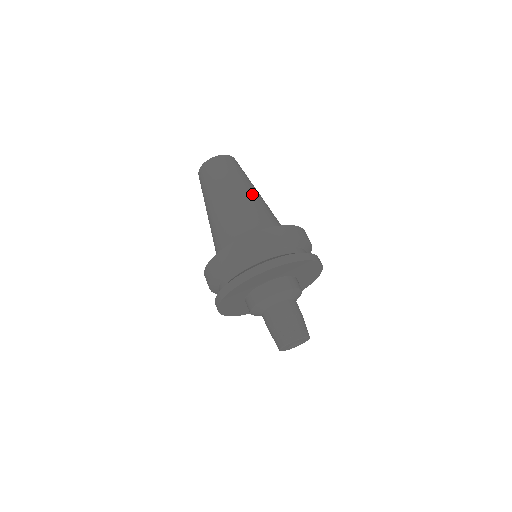
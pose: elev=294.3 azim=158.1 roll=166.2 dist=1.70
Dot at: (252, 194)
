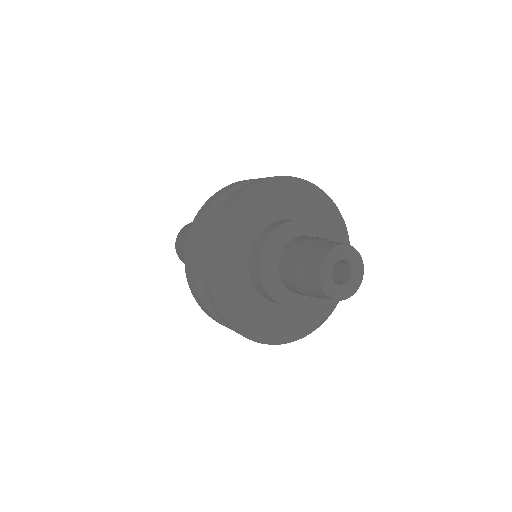
Dot at: occluded
